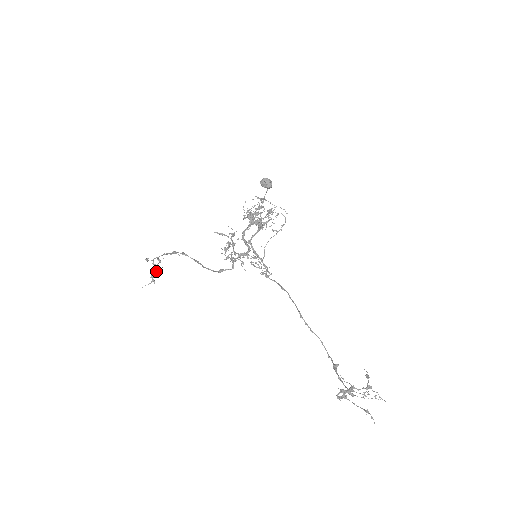
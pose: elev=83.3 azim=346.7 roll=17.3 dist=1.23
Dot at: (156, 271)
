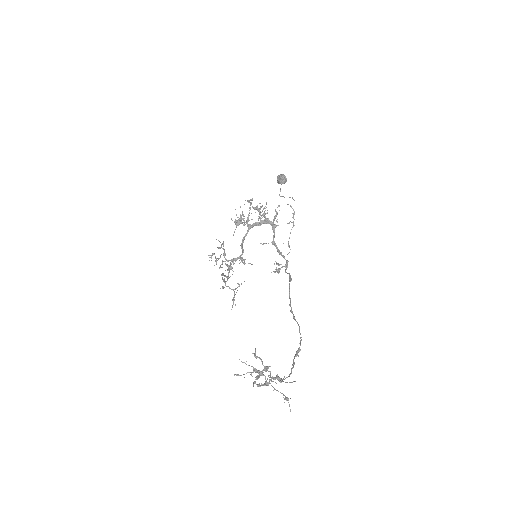
Dot at: occluded
